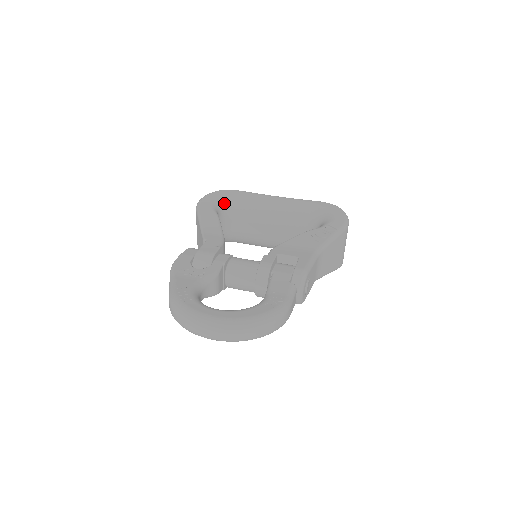
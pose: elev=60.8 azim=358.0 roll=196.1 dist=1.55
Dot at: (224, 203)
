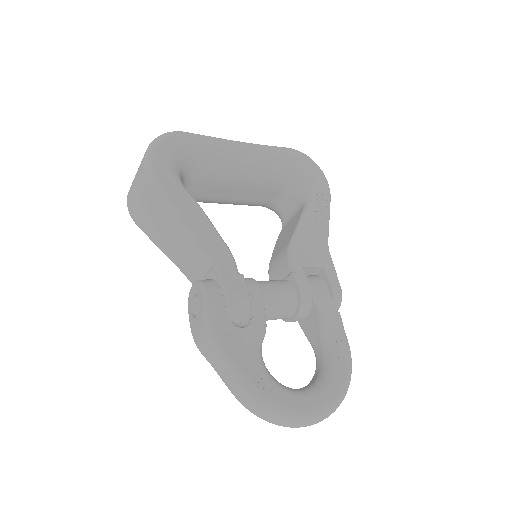
Dot at: (182, 165)
